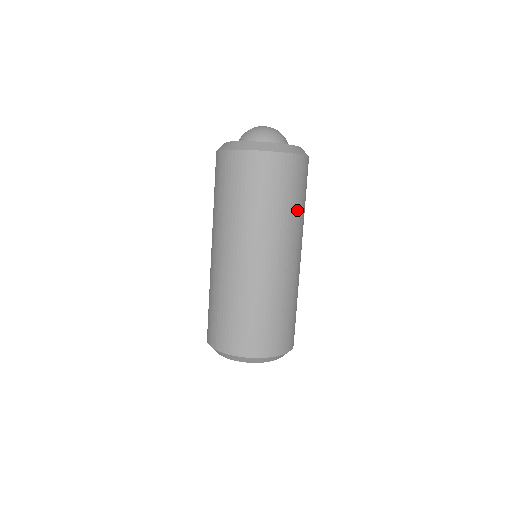
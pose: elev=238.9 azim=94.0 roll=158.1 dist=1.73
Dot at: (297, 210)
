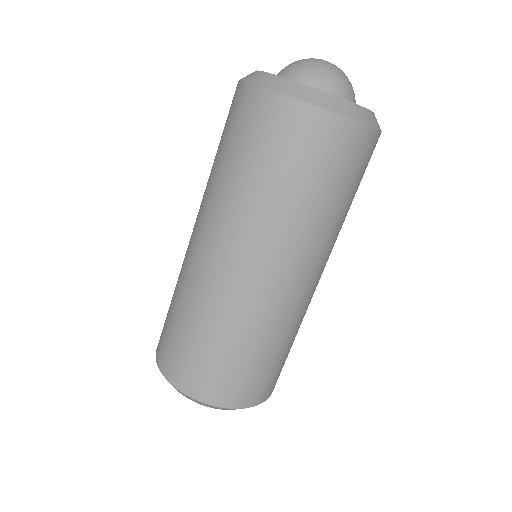
Dot at: (342, 213)
